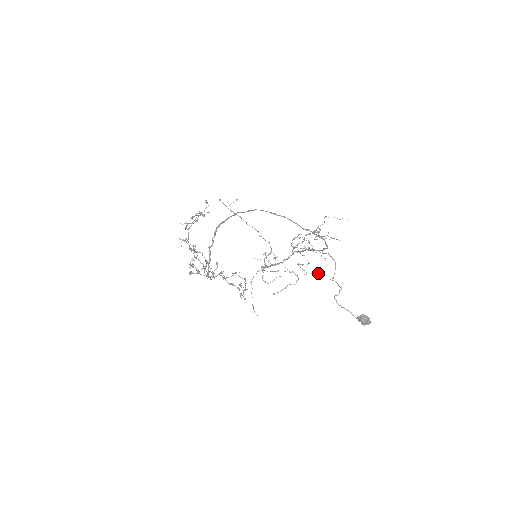
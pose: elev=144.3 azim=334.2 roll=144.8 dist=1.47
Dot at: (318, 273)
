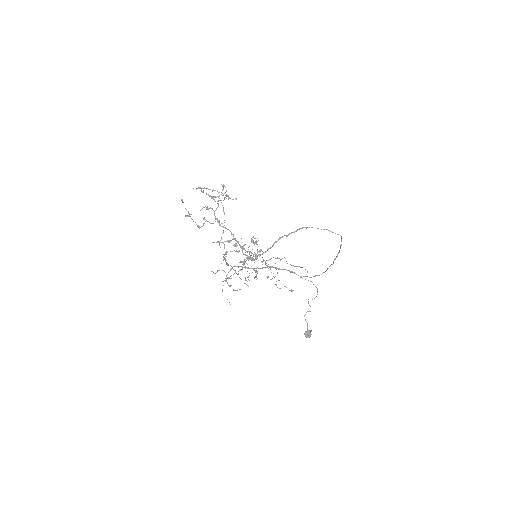
Dot at: (292, 290)
